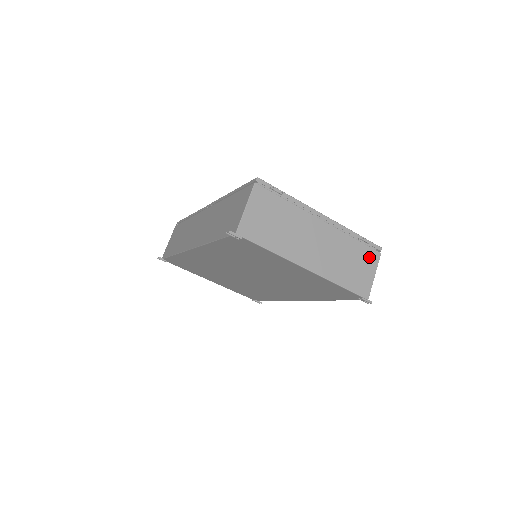
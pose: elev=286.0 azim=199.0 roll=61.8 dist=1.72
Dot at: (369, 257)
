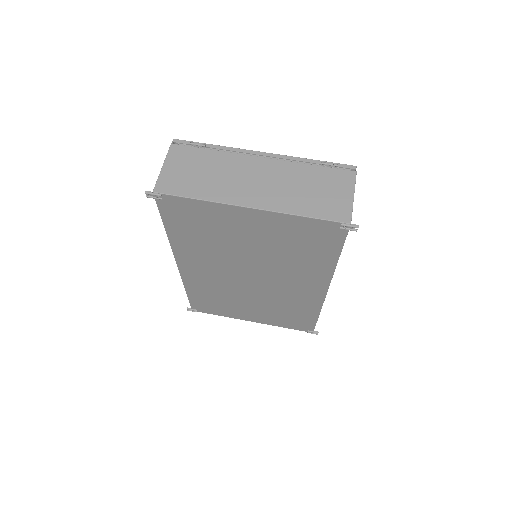
Dot at: (339, 179)
